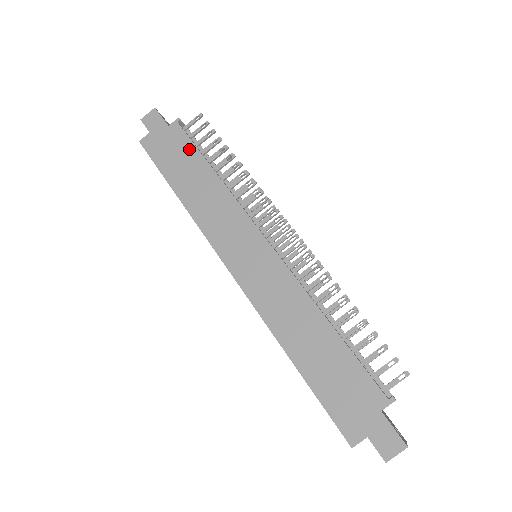
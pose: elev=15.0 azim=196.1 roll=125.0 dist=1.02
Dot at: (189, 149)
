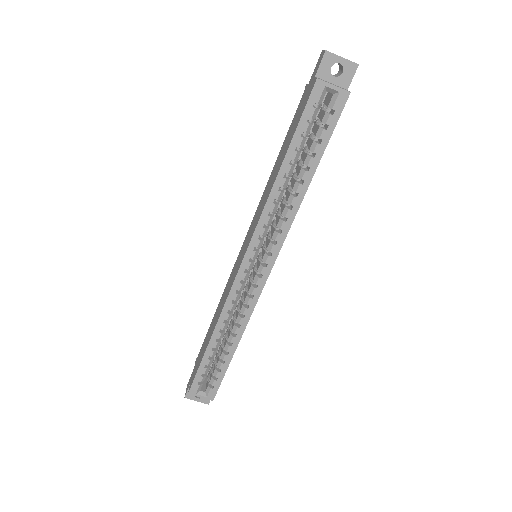
Dot at: (204, 341)
